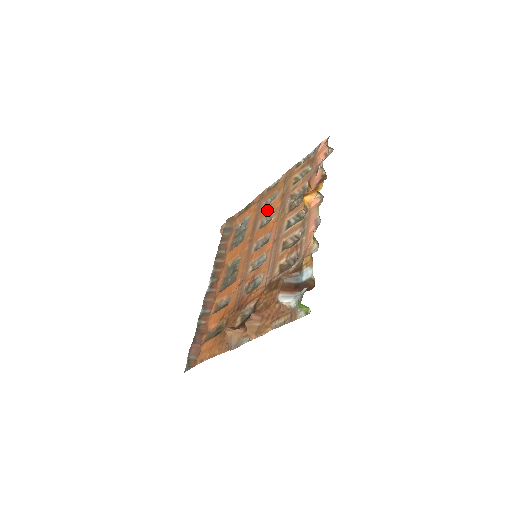
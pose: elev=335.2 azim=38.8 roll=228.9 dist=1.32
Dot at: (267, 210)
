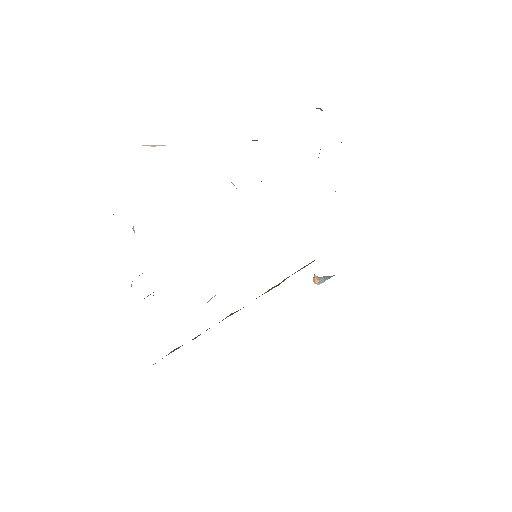
Dot at: occluded
